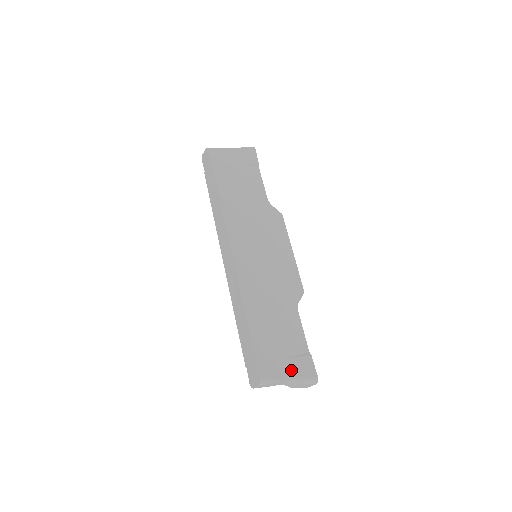
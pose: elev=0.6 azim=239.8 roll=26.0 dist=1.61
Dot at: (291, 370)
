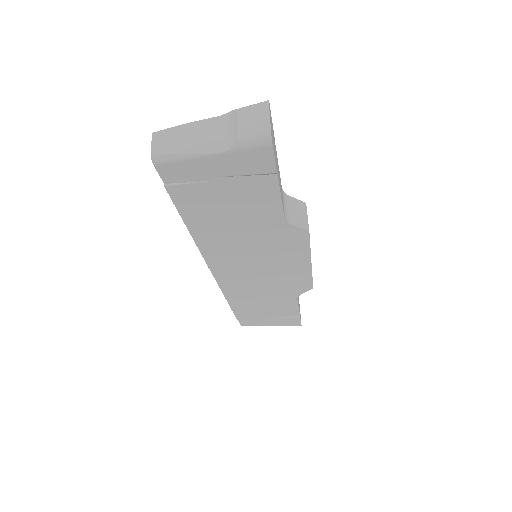
Dot at: occluded
